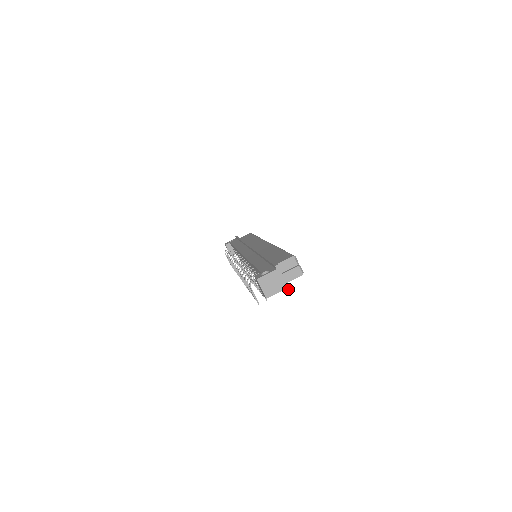
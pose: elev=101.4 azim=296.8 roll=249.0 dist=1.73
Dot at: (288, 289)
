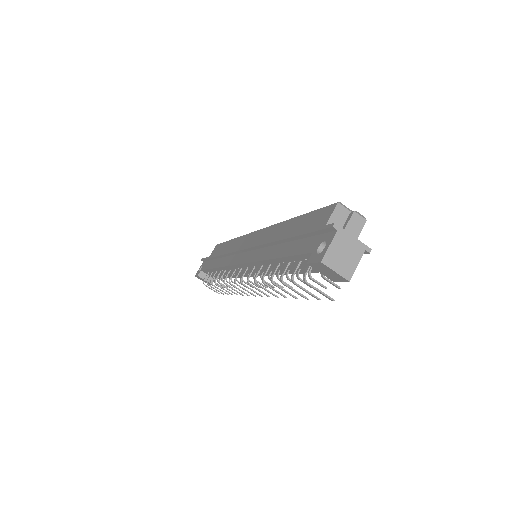
Dot at: (368, 249)
